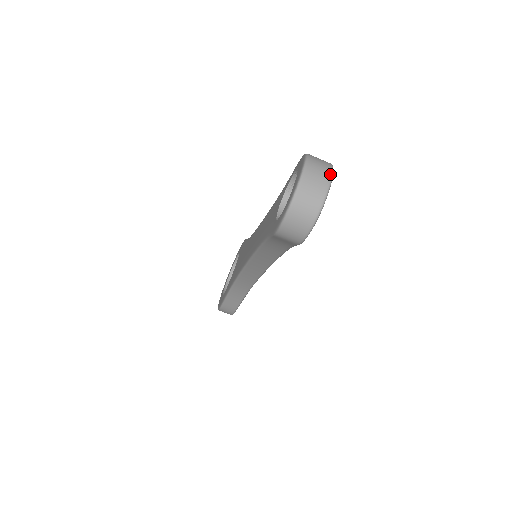
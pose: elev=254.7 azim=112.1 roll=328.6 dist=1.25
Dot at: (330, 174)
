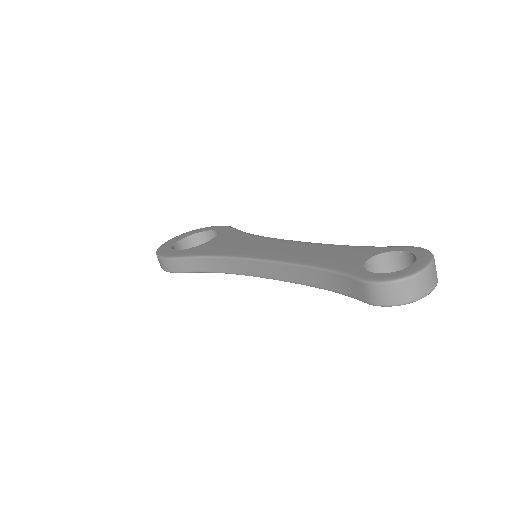
Dot at: (437, 282)
